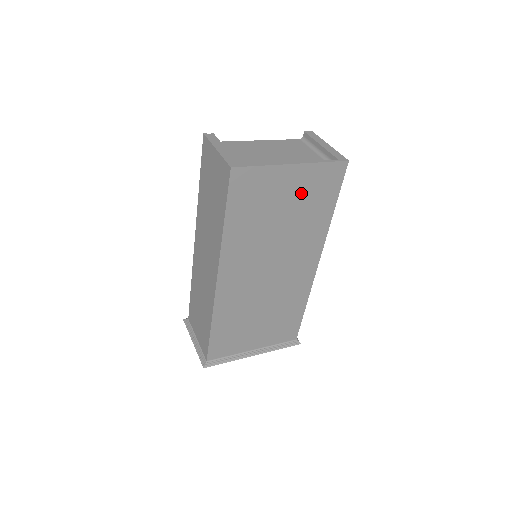
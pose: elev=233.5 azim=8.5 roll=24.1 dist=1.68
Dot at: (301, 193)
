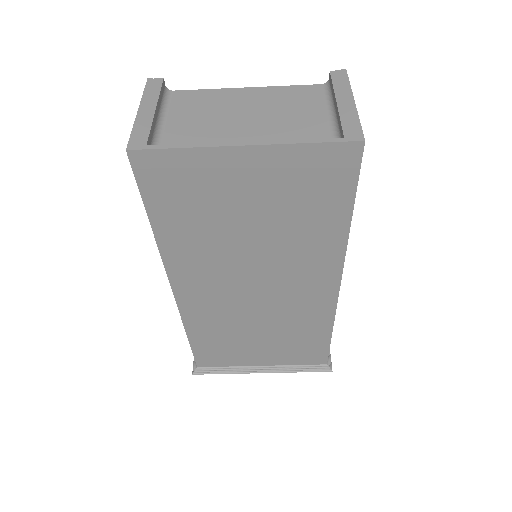
Dot at: (276, 190)
